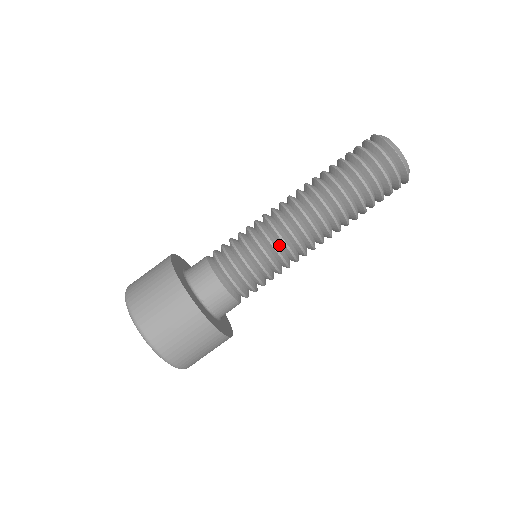
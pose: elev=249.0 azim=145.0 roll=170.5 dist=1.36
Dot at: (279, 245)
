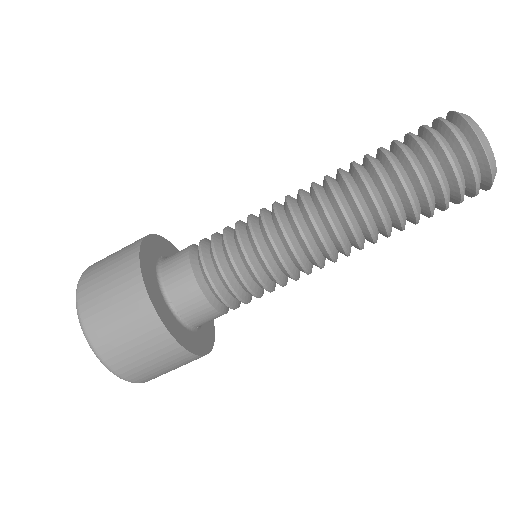
Dot at: (284, 247)
